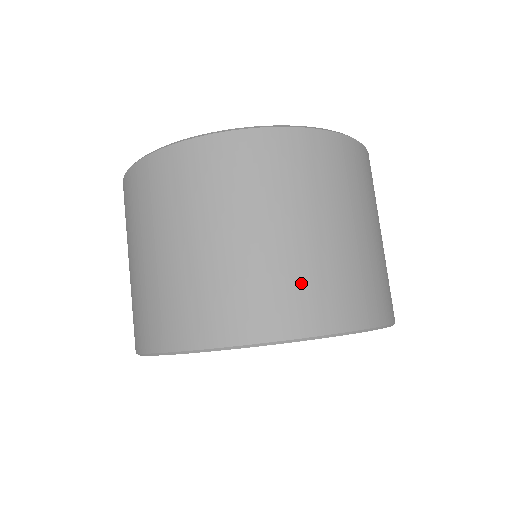
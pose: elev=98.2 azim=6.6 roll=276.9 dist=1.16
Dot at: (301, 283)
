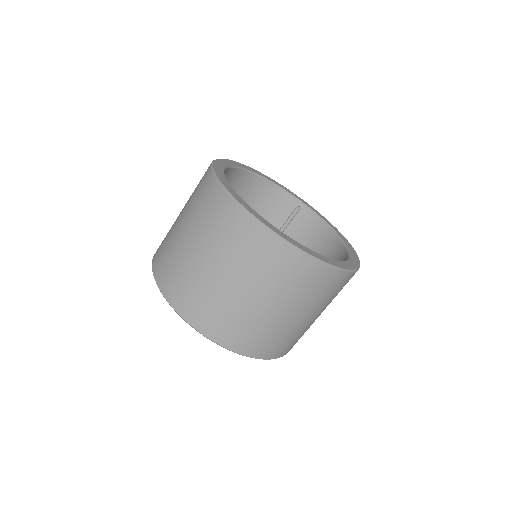
Dot at: (238, 324)
